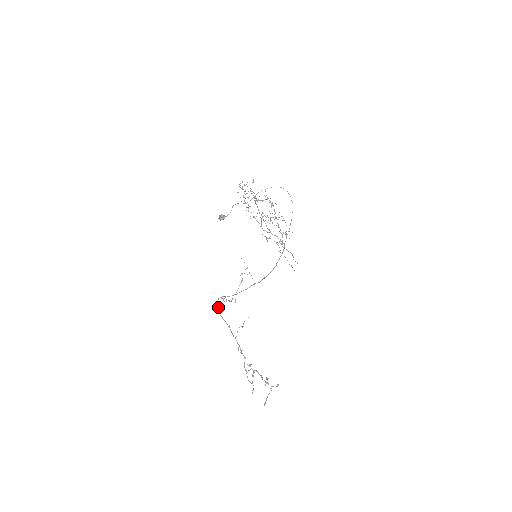
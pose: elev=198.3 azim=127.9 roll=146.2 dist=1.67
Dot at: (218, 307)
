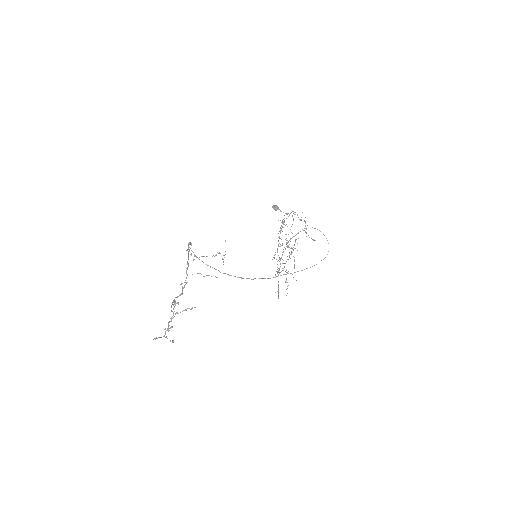
Dot at: occluded
